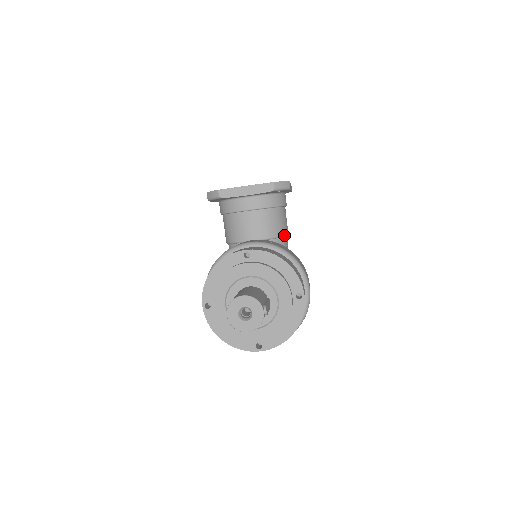
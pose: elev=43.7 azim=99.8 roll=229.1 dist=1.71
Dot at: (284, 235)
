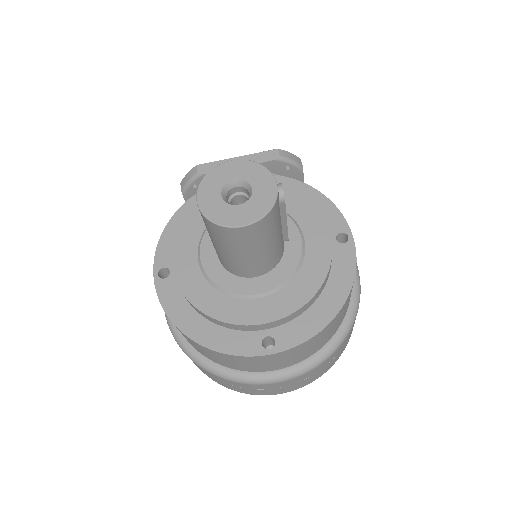
Dot at: occluded
